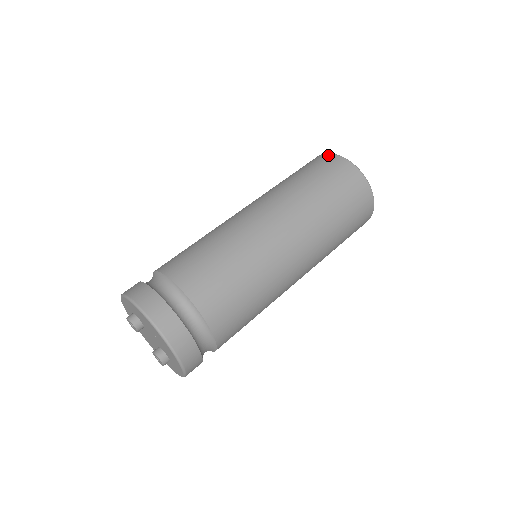
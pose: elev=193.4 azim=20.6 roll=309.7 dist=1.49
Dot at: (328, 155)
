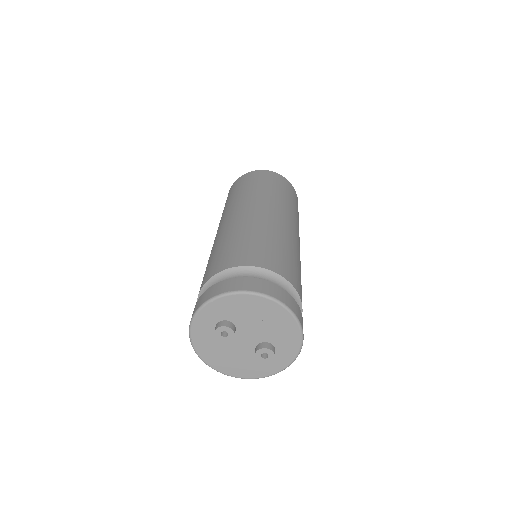
Dot at: (247, 173)
